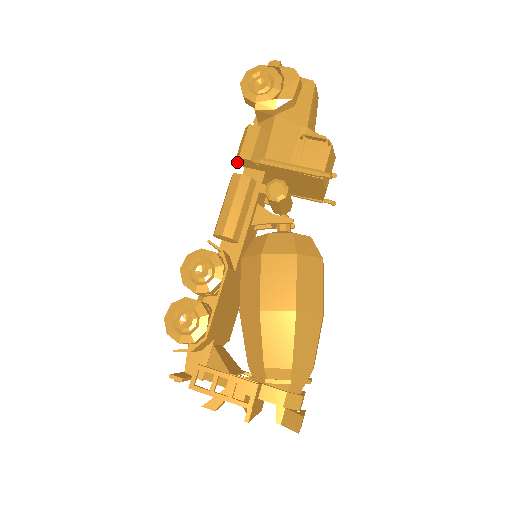
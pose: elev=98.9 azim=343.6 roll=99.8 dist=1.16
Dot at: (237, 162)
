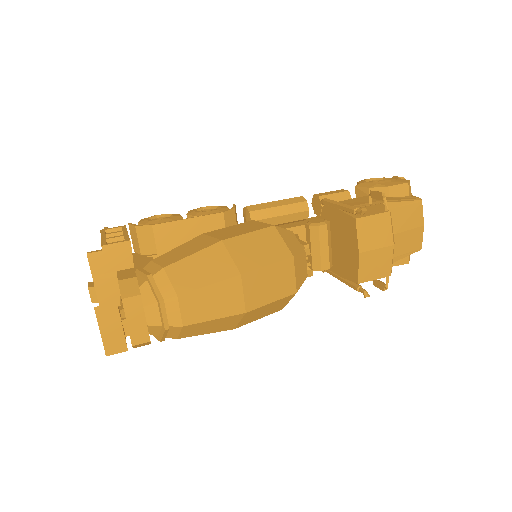
Dot at: (312, 206)
